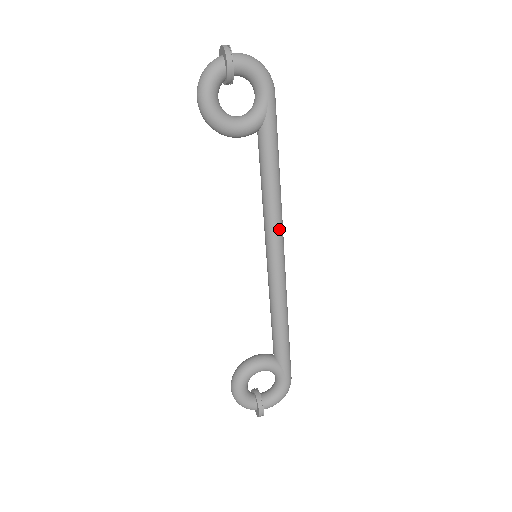
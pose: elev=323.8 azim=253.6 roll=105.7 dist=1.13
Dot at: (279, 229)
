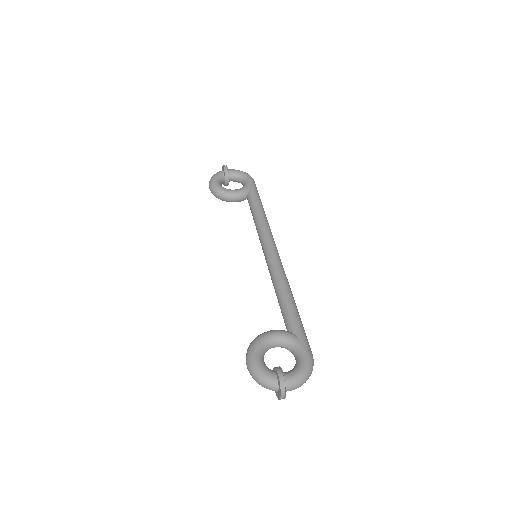
Dot at: (270, 235)
